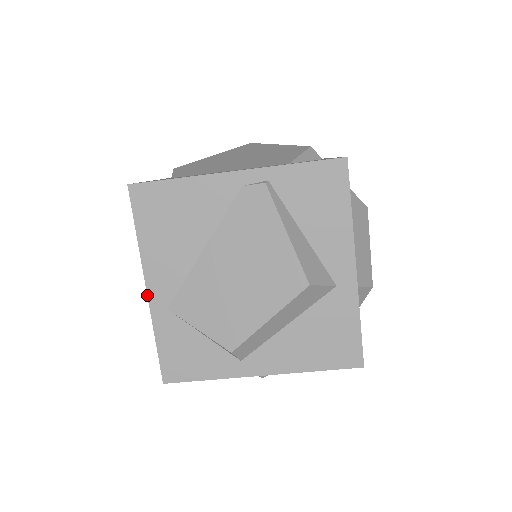
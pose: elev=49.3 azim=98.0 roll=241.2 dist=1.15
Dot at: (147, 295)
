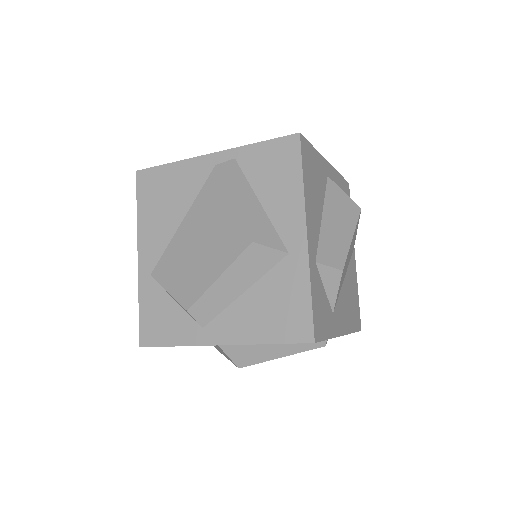
Dot at: (138, 262)
